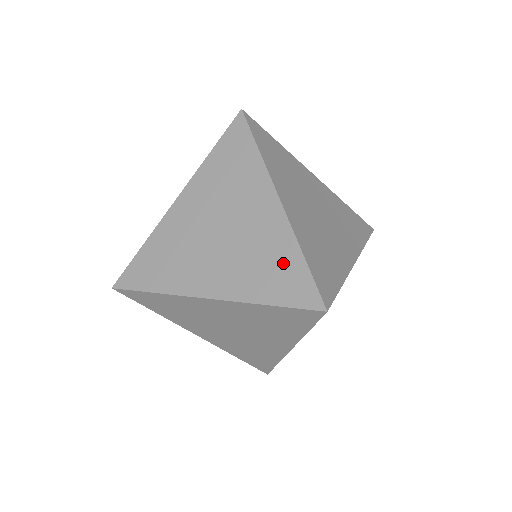
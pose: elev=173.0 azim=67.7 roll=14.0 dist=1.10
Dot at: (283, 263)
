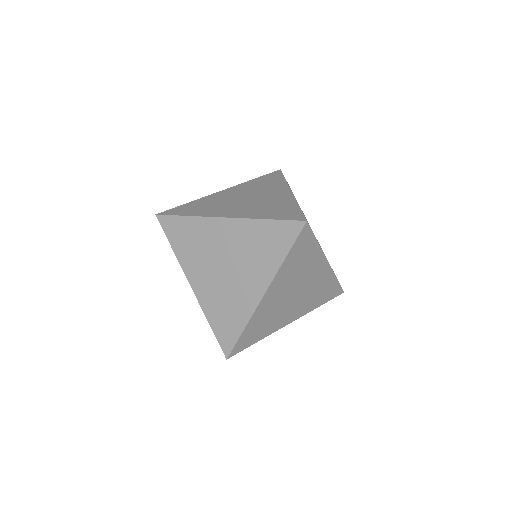
Dot at: (328, 288)
